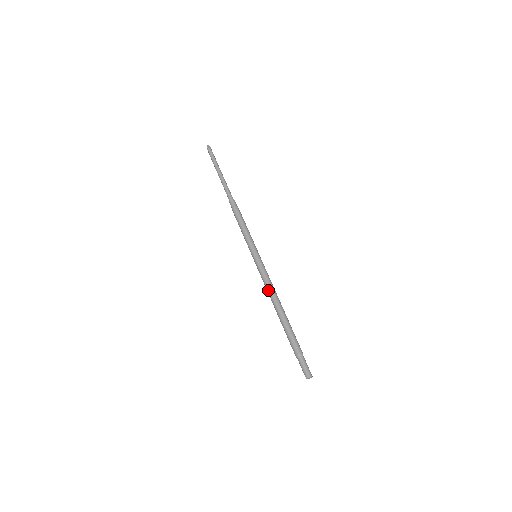
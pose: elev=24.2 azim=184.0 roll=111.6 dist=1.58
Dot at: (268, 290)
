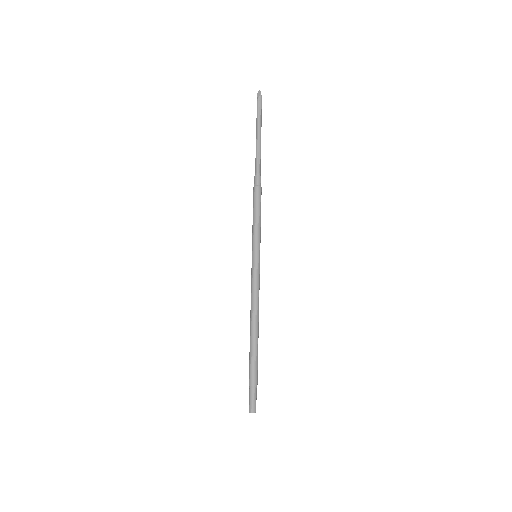
Dot at: occluded
